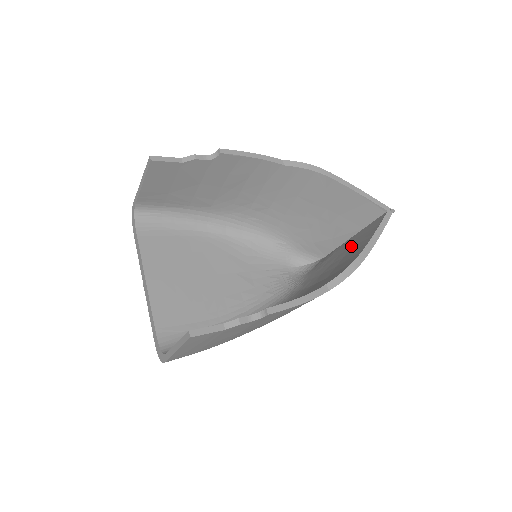
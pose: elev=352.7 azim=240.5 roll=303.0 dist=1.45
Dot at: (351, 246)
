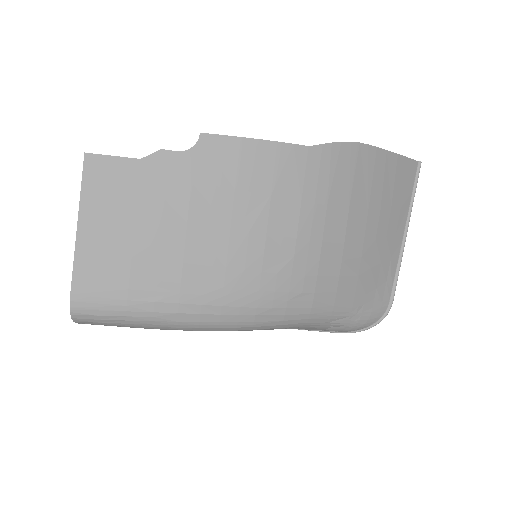
Dot at: occluded
